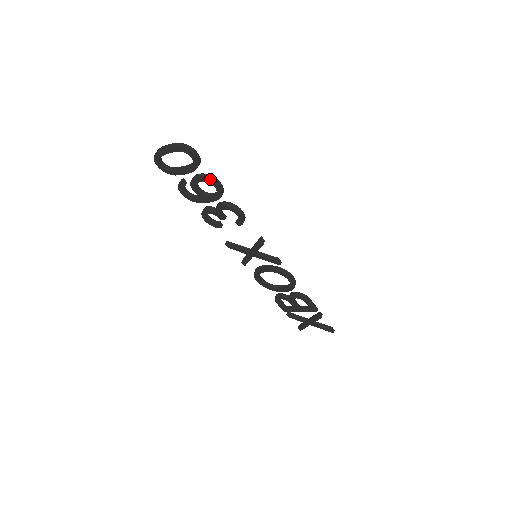
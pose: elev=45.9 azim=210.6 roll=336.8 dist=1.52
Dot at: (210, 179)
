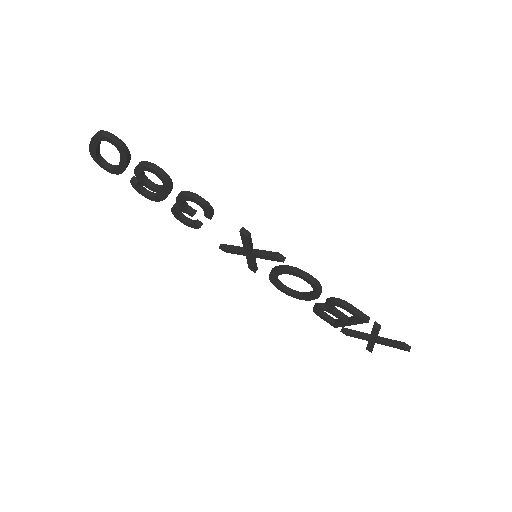
Dot at: (145, 166)
